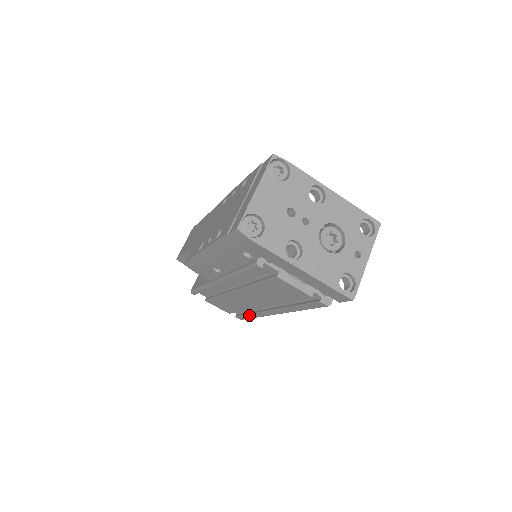
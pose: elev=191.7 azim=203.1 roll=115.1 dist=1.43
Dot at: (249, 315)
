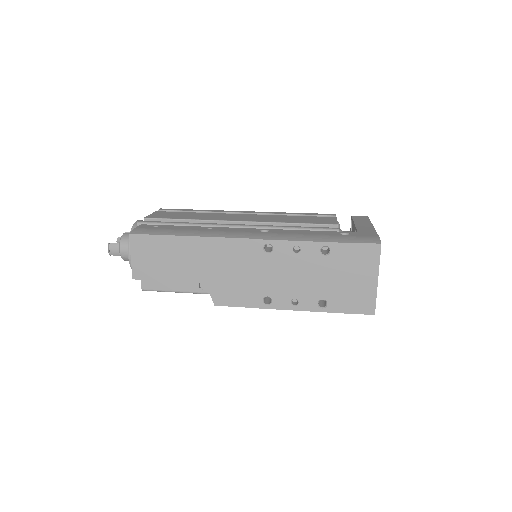
Dot at: occluded
